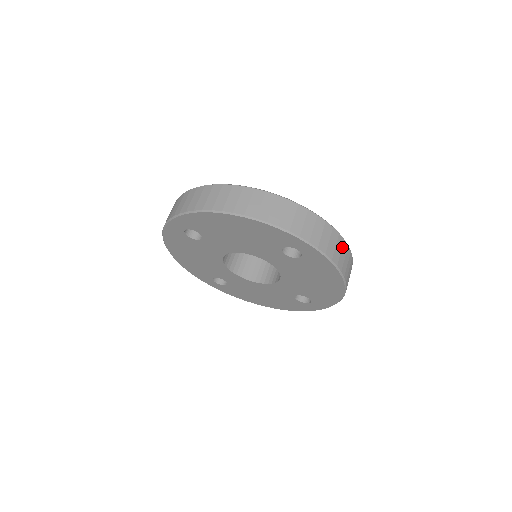
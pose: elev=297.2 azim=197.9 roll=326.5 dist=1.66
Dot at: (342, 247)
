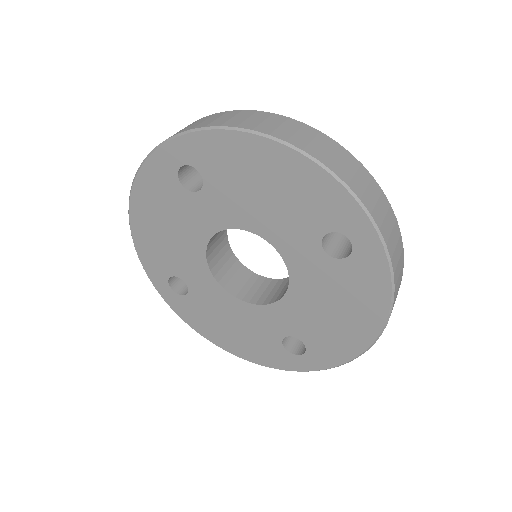
Dot at: (401, 268)
